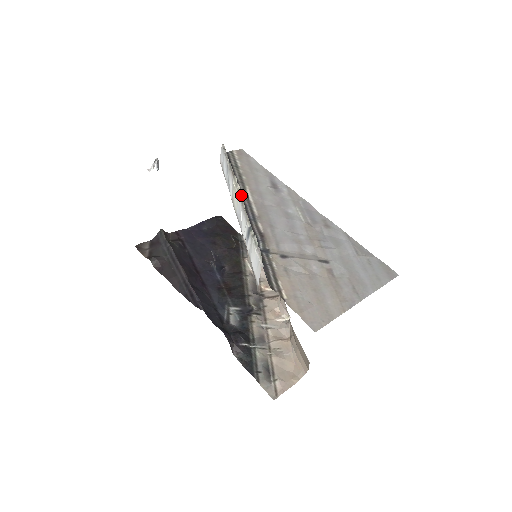
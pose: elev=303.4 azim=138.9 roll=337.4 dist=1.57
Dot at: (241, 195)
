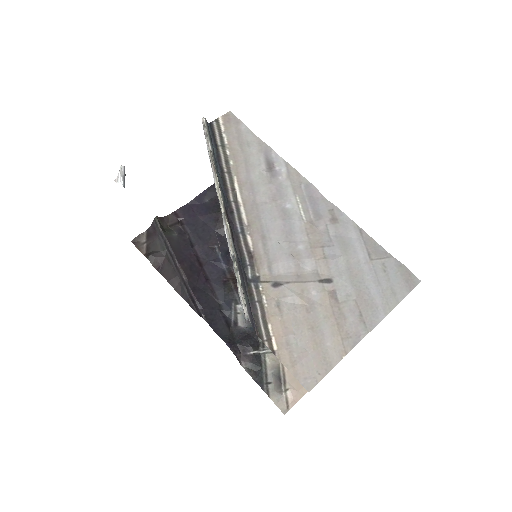
Dot at: (227, 195)
